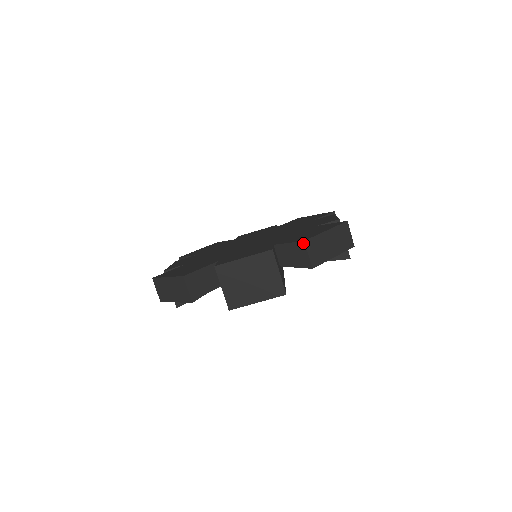
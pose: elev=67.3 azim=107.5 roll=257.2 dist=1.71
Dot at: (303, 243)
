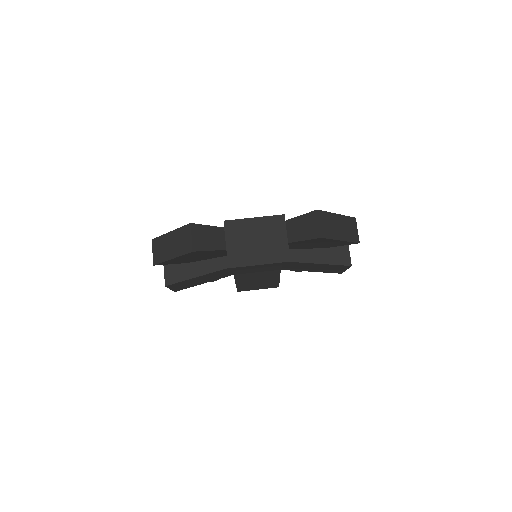
Dot at: (315, 212)
